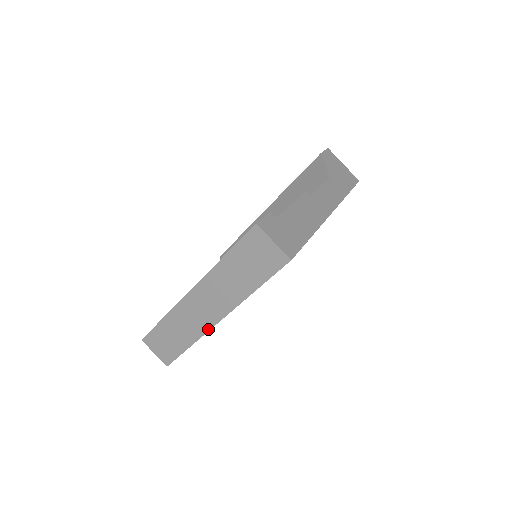
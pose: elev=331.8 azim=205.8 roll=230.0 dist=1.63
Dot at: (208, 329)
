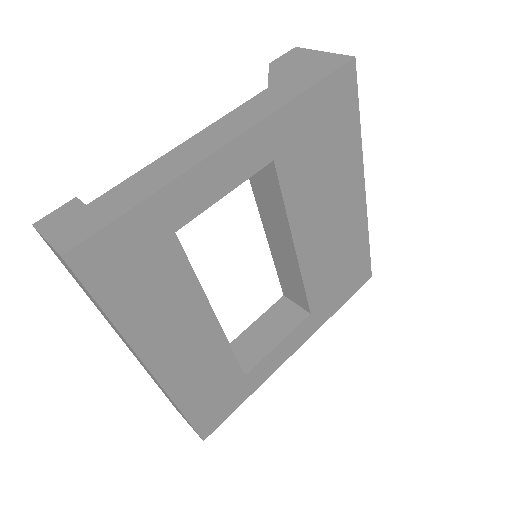
Dot at: (160, 385)
